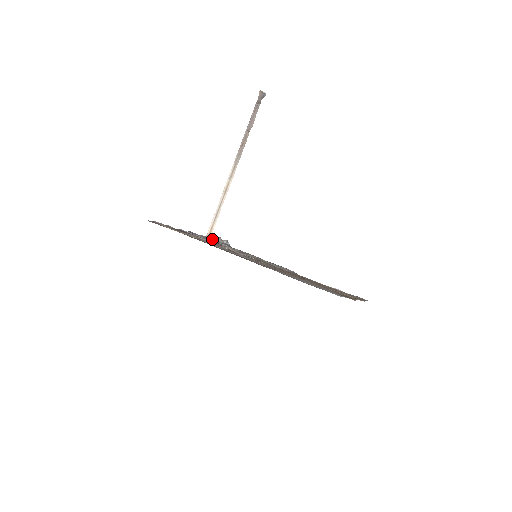
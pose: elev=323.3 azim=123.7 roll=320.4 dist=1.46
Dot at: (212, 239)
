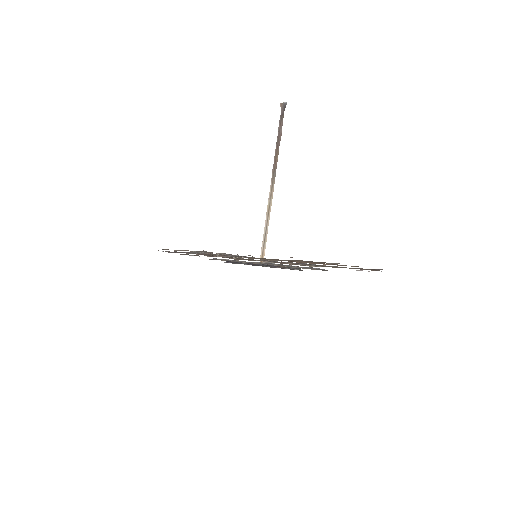
Dot at: occluded
